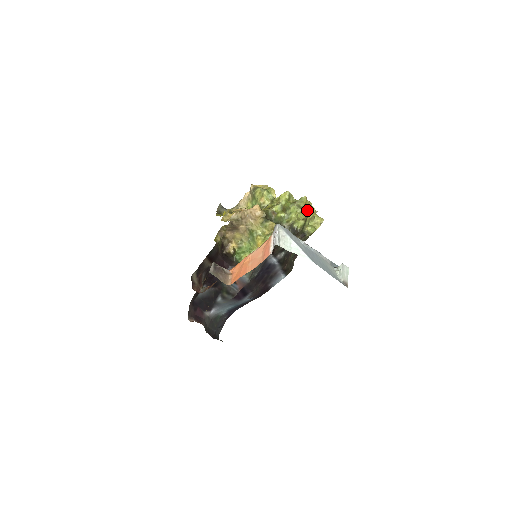
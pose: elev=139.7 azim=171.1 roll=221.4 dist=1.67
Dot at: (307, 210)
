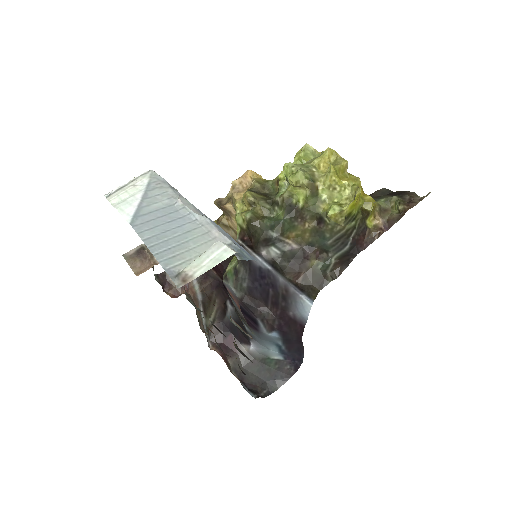
Dot at: occluded
